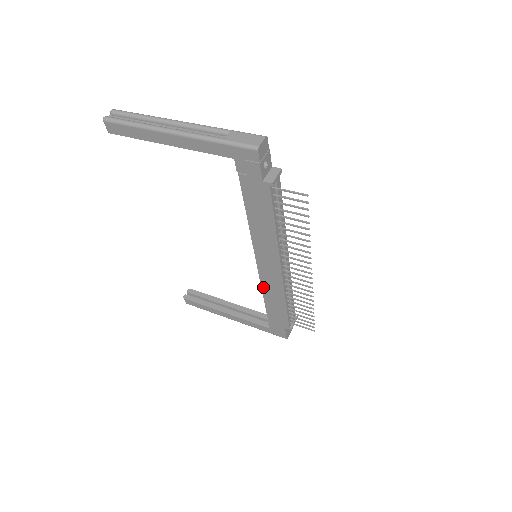
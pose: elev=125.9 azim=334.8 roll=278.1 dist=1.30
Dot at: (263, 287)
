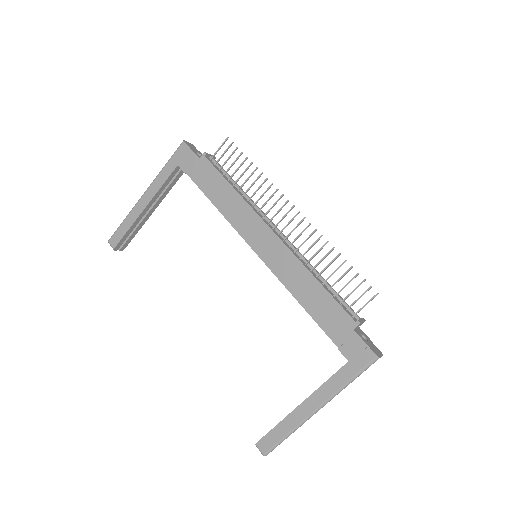
Dot at: (283, 281)
